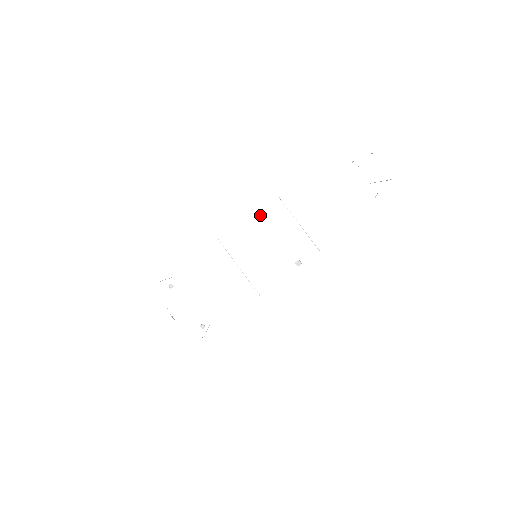
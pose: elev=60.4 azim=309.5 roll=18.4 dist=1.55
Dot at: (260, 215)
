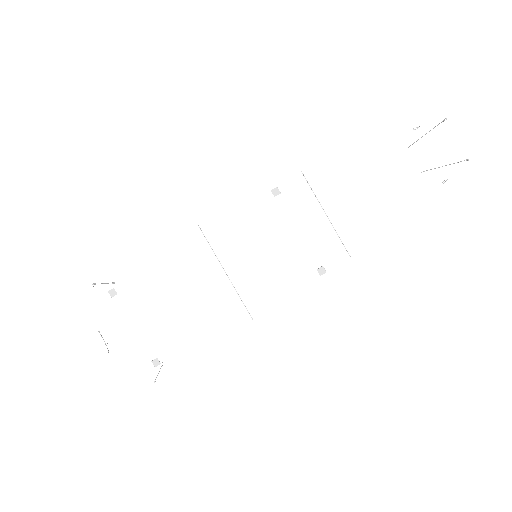
Dot at: (273, 192)
